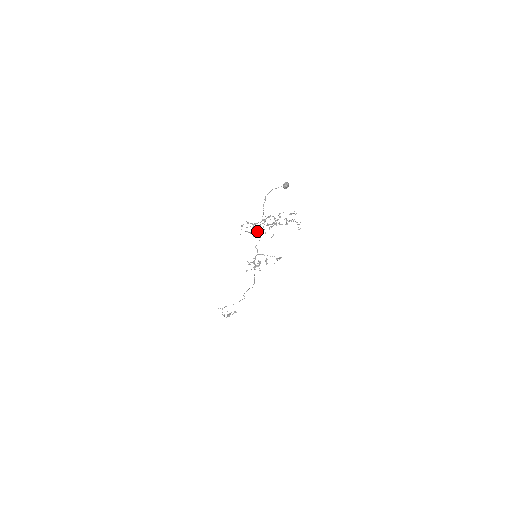
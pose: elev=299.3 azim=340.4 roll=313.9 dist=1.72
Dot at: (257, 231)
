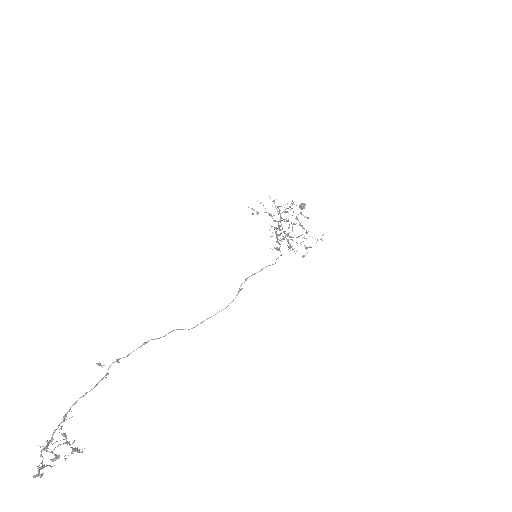
Dot at: (287, 208)
